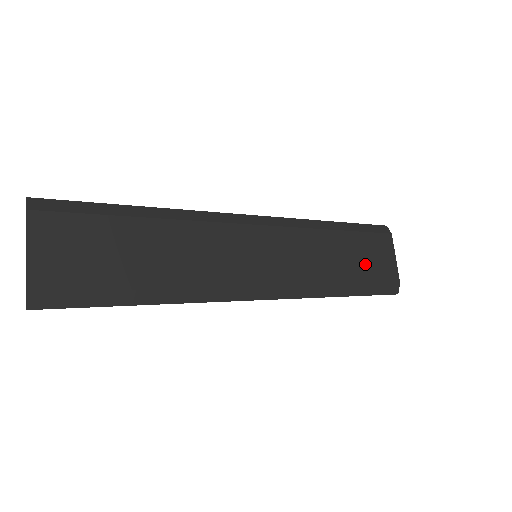
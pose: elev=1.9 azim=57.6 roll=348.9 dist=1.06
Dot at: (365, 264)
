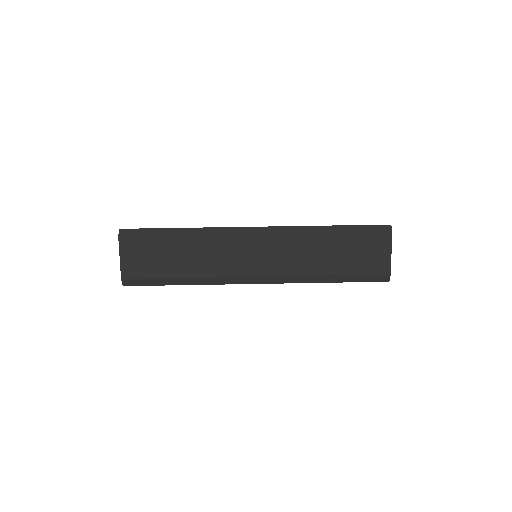
Dot at: (355, 260)
